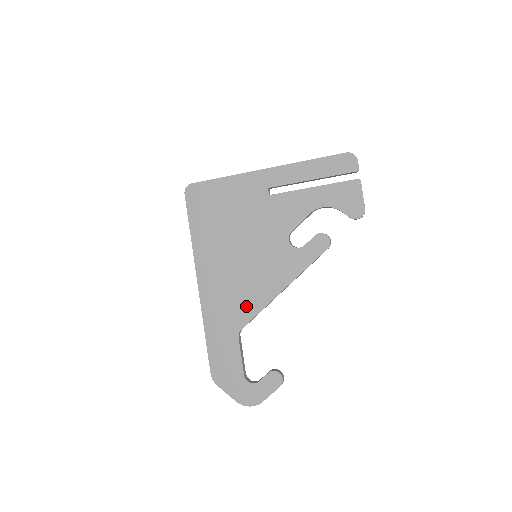
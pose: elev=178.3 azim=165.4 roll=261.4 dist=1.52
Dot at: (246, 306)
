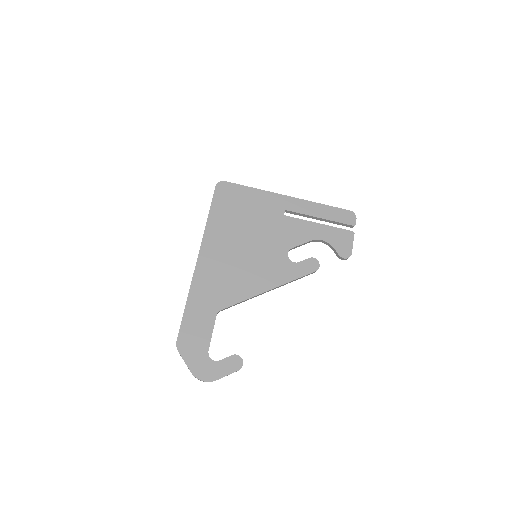
Dot at: (233, 292)
